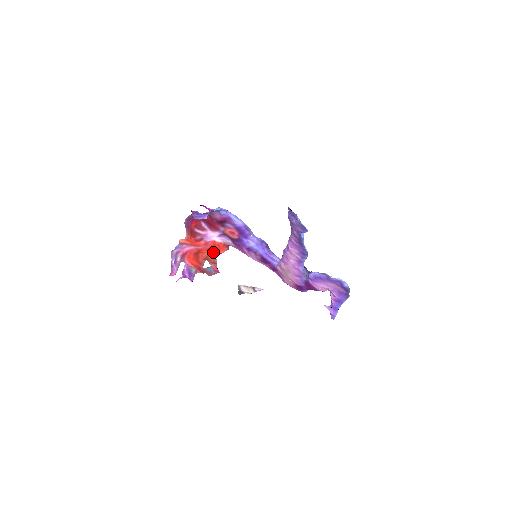
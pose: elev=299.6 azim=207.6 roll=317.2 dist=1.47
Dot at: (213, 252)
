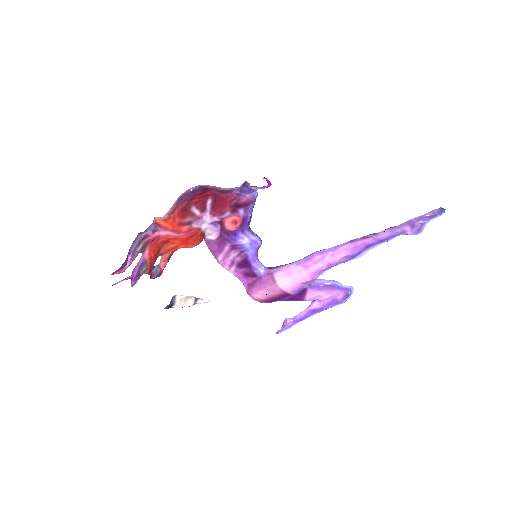
Dot at: (182, 244)
